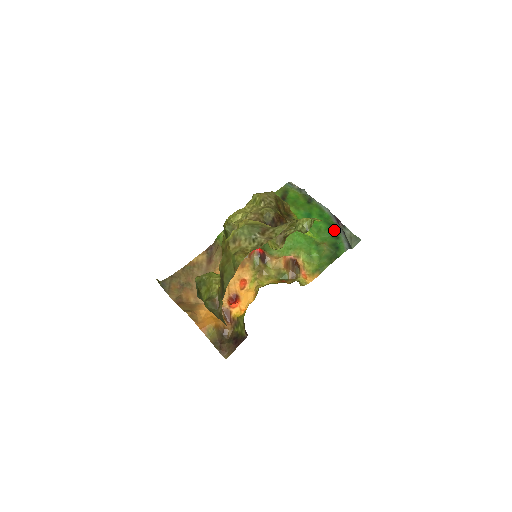
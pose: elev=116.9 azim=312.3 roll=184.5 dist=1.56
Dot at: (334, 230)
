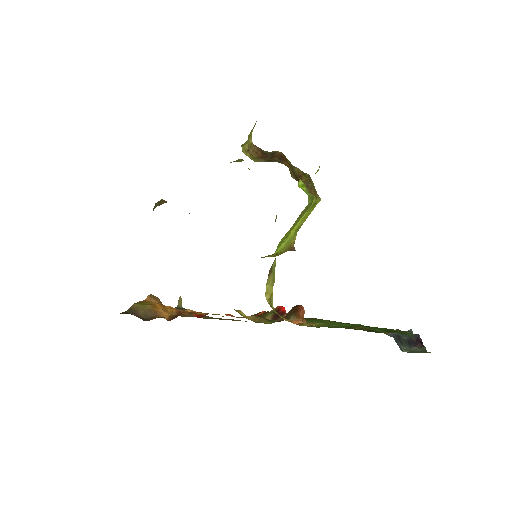
Dot at: occluded
